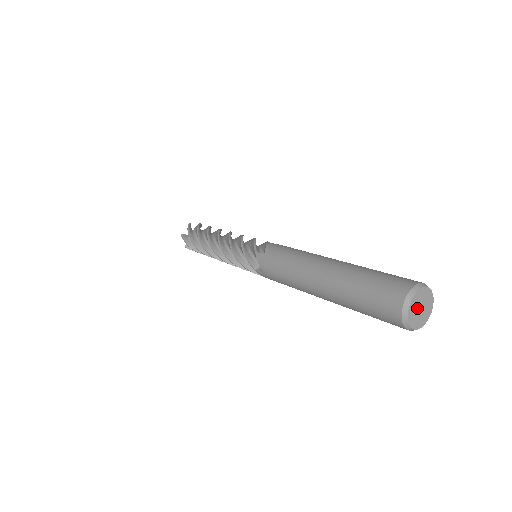
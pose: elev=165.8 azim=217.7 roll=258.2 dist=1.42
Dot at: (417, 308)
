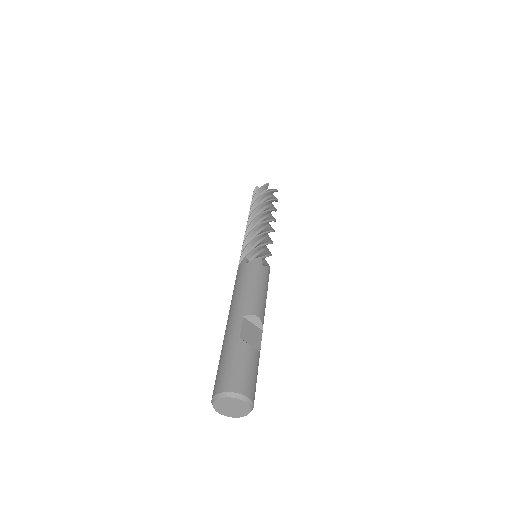
Dot at: (226, 408)
